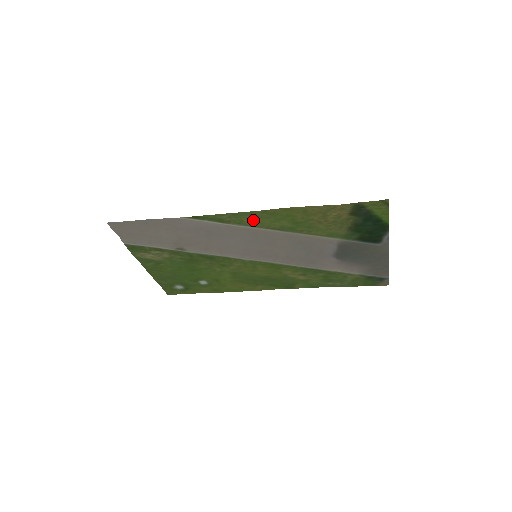
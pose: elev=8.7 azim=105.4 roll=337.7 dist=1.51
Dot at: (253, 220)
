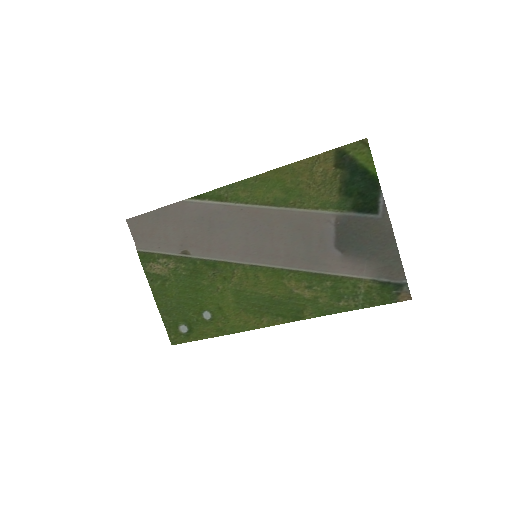
Dot at: (248, 193)
